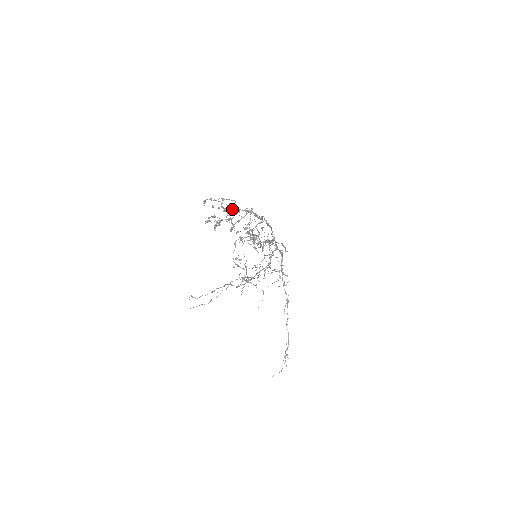
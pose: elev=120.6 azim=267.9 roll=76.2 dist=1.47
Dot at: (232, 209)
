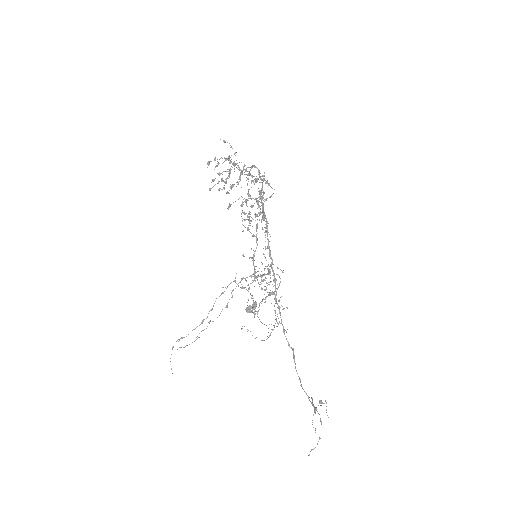
Dot at: (237, 163)
